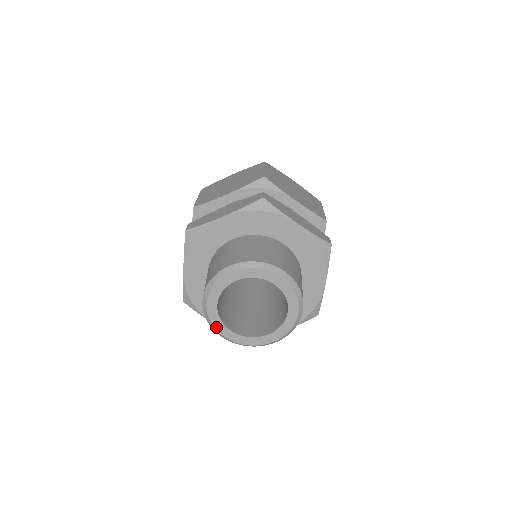
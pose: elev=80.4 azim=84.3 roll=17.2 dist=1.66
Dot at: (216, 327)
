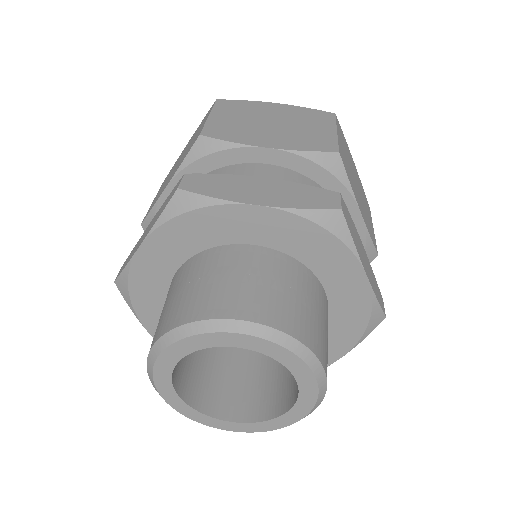
Dot at: (204, 423)
